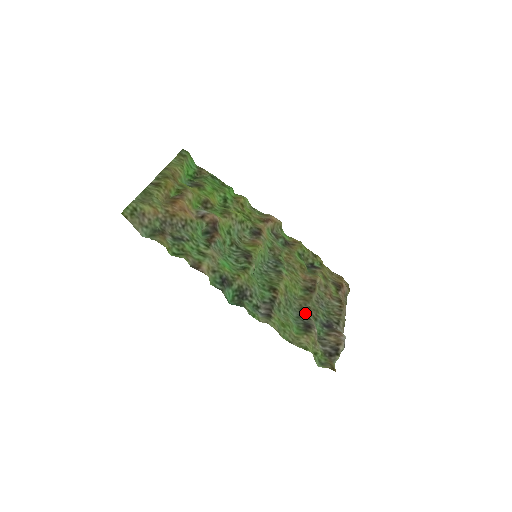
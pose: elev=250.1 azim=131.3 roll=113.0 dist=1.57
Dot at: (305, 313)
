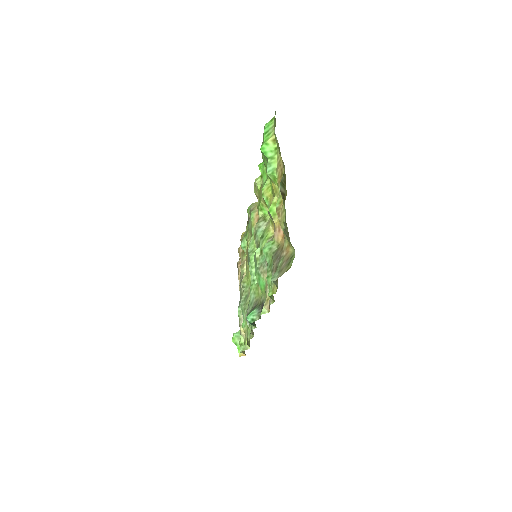
Dot at: occluded
